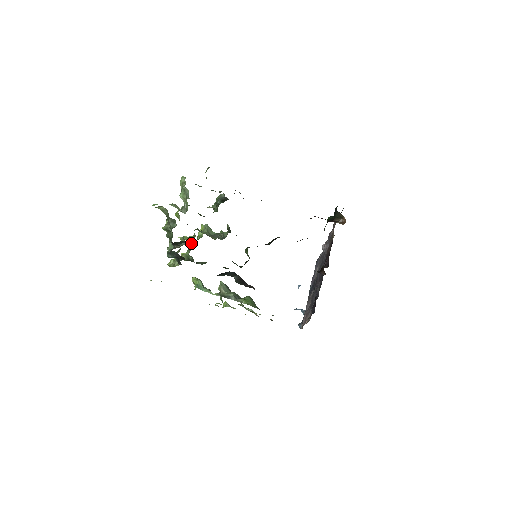
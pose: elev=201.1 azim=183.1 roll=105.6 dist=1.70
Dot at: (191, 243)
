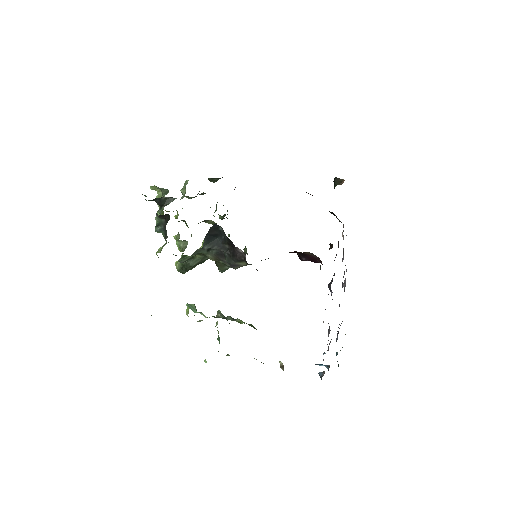
Dot at: (186, 242)
